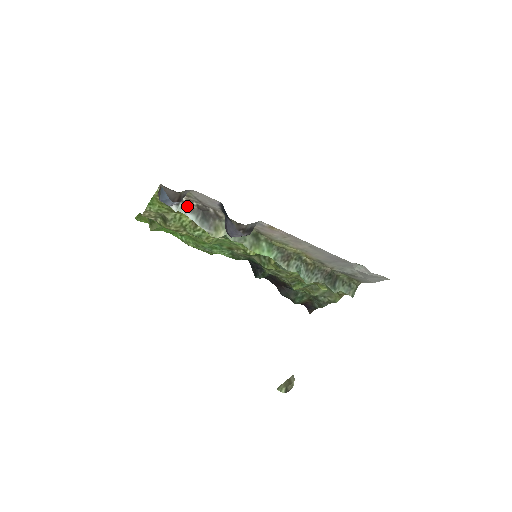
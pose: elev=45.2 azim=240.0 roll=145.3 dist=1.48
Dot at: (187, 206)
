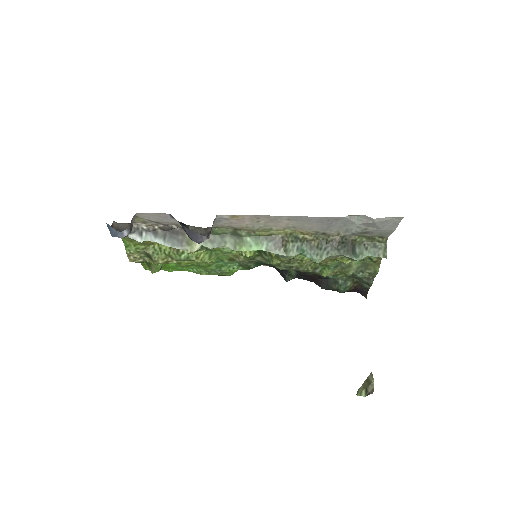
Dot at: (151, 233)
